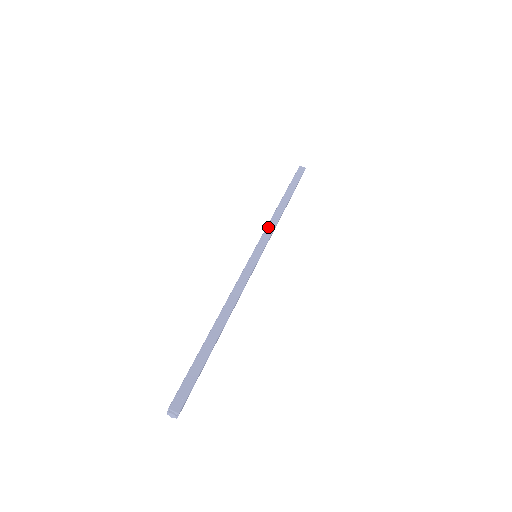
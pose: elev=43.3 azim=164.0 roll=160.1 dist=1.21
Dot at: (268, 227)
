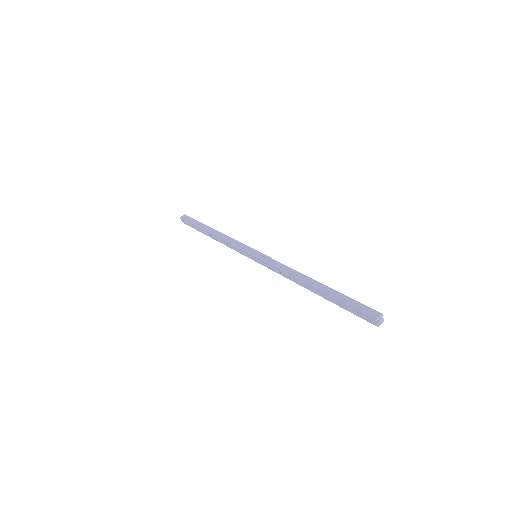
Dot at: (233, 243)
